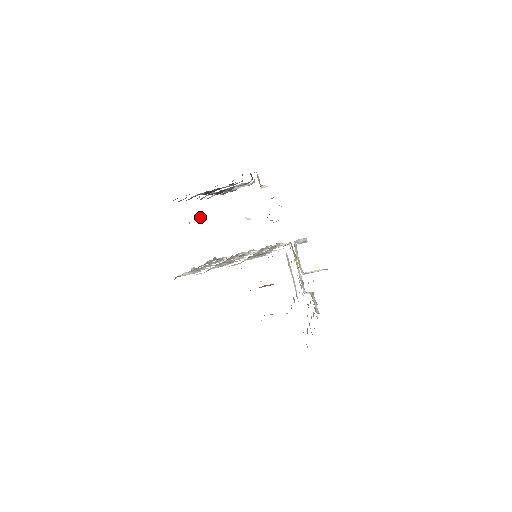
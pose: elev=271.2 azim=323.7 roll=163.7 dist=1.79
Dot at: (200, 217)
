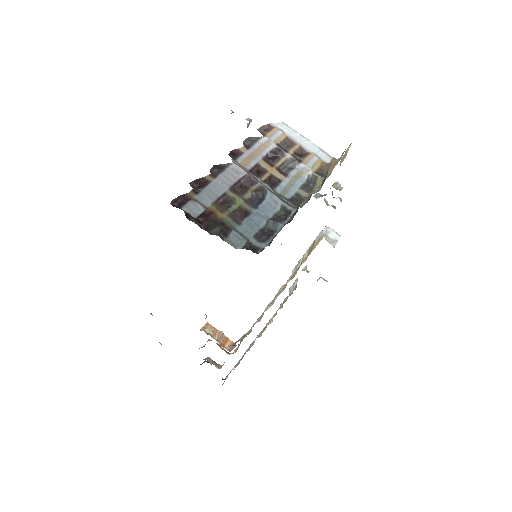
Dot at: (247, 123)
